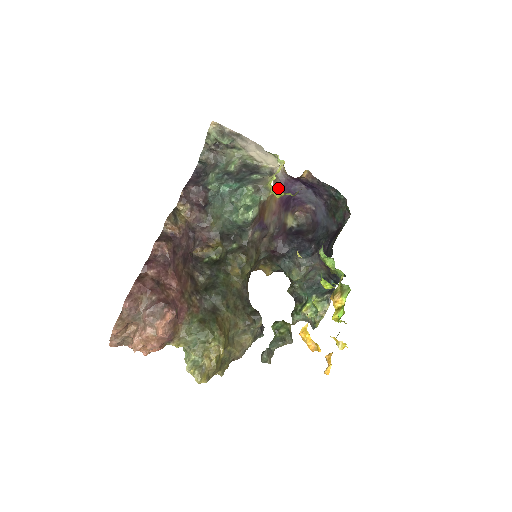
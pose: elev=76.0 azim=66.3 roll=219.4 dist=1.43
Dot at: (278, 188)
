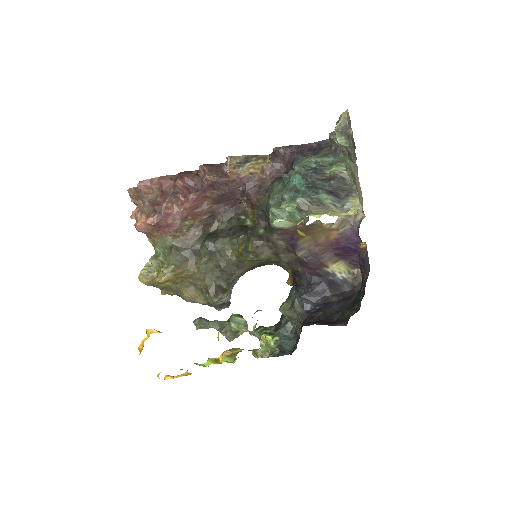
Dot at: (342, 230)
